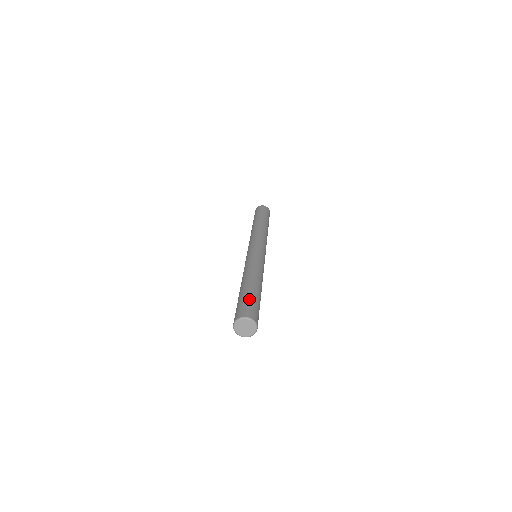
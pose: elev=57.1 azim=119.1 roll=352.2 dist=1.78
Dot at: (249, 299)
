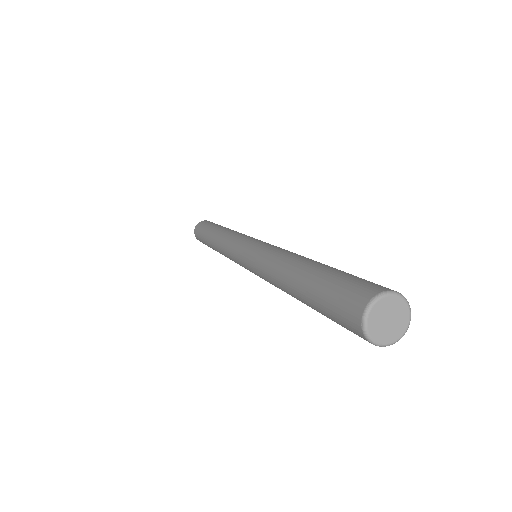
Dot at: (350, 274)
